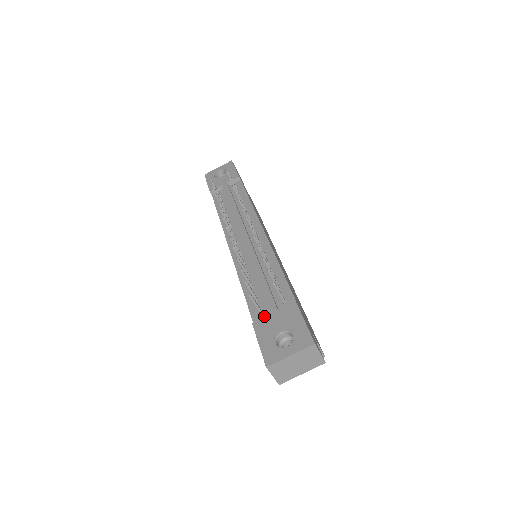
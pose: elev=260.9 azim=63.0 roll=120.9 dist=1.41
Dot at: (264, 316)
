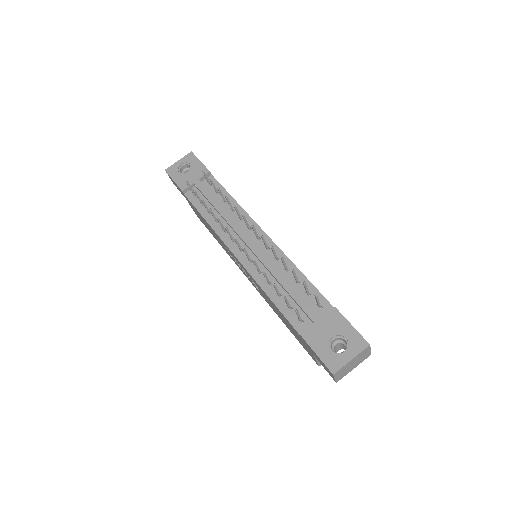
Dot at: (306, 324)
